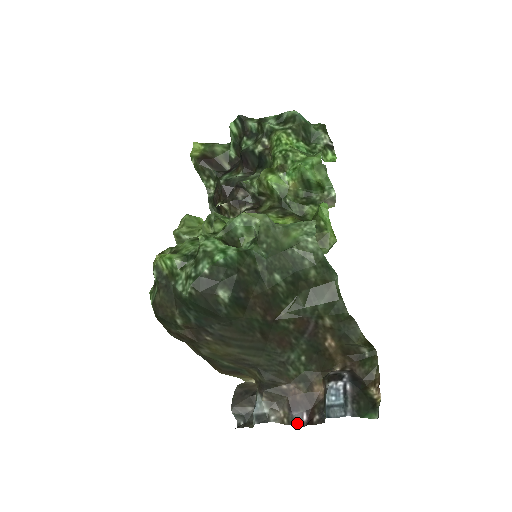
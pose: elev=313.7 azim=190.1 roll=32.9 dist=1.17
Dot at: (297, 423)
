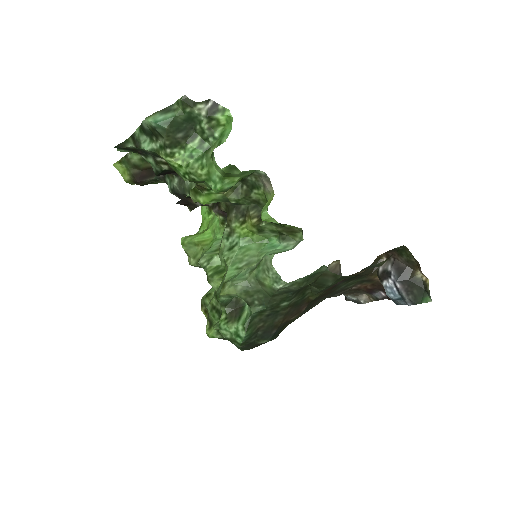
Dot at: (380, 299)
